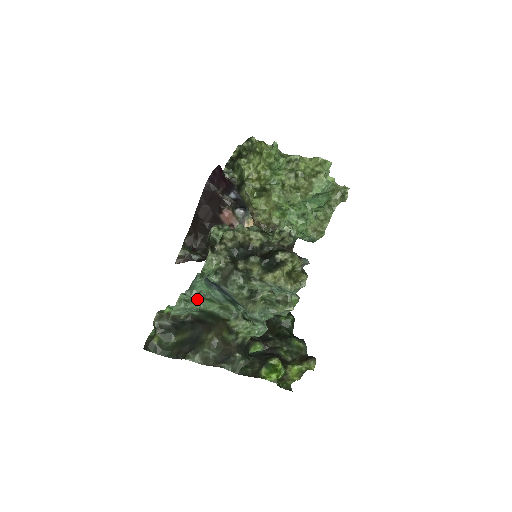
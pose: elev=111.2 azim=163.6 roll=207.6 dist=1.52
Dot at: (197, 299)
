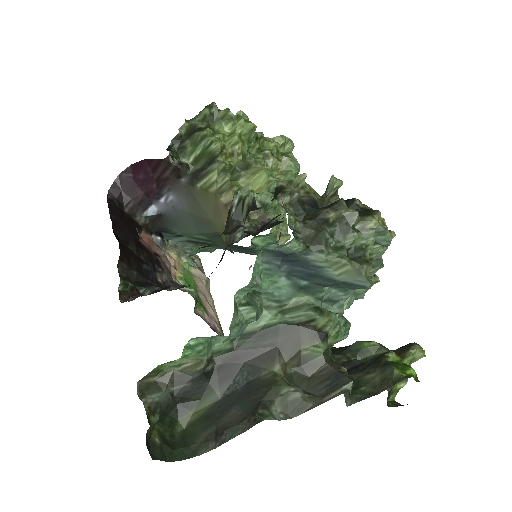
Dot at: (259, 298)
